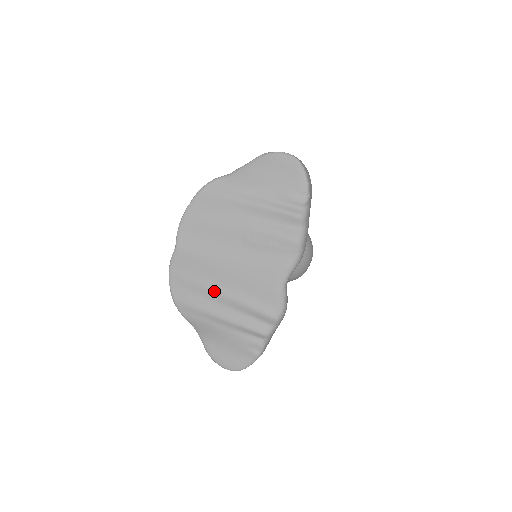
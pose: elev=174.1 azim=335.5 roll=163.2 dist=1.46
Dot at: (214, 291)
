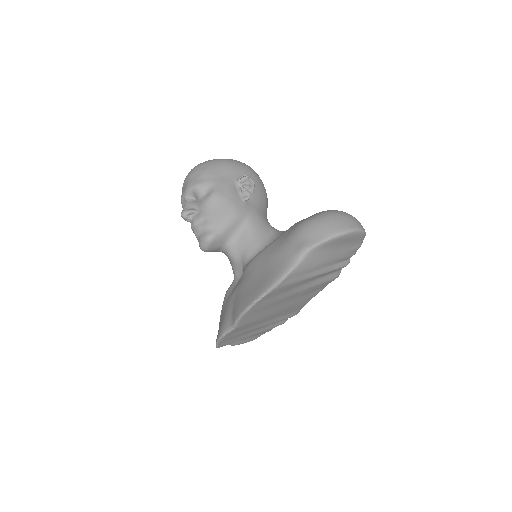
Dot at: occluded
